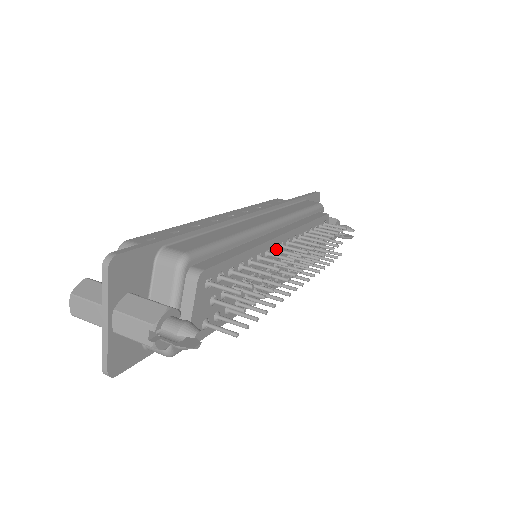
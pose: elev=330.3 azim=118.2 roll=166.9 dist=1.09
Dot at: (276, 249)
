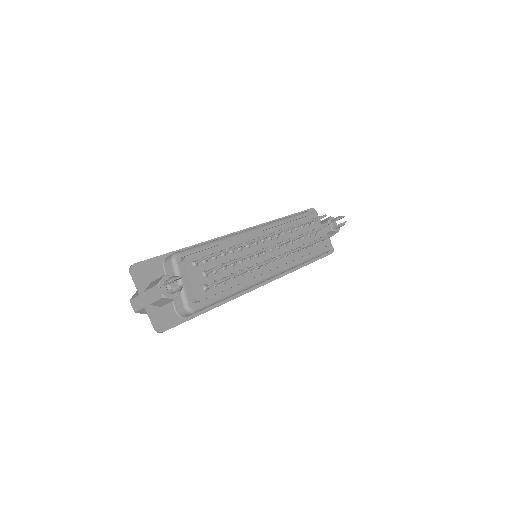
Dot at: occluded
